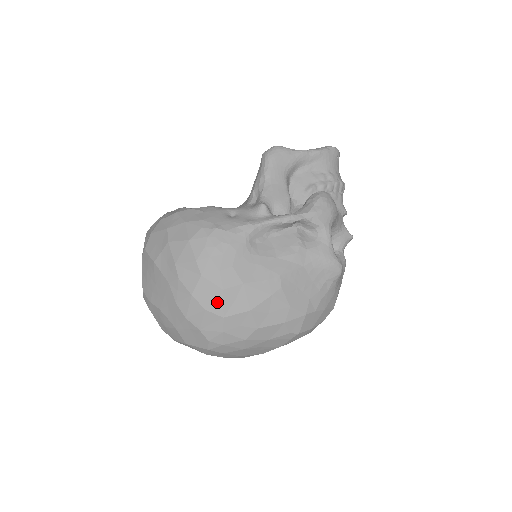
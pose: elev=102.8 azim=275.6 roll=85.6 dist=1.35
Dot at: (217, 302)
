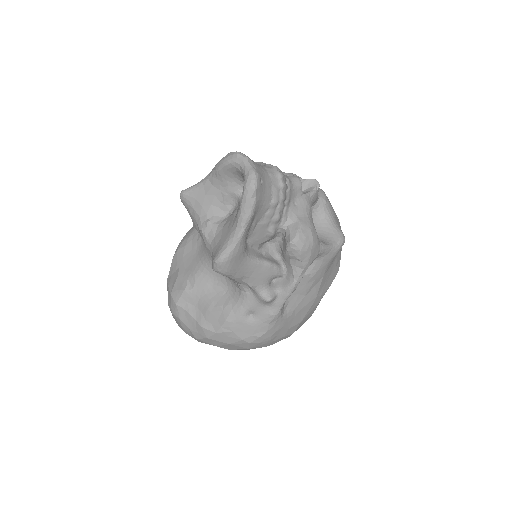
Dot at: occluded
